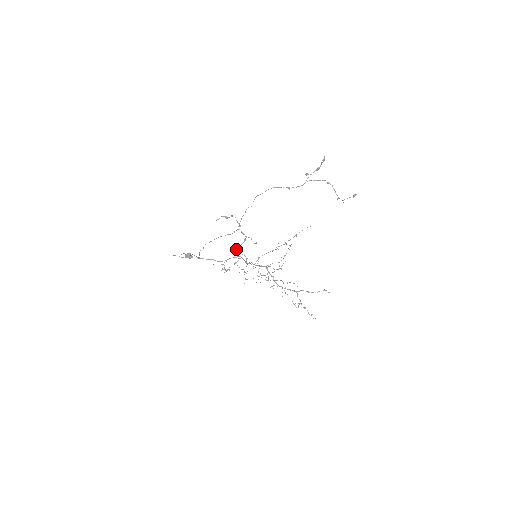
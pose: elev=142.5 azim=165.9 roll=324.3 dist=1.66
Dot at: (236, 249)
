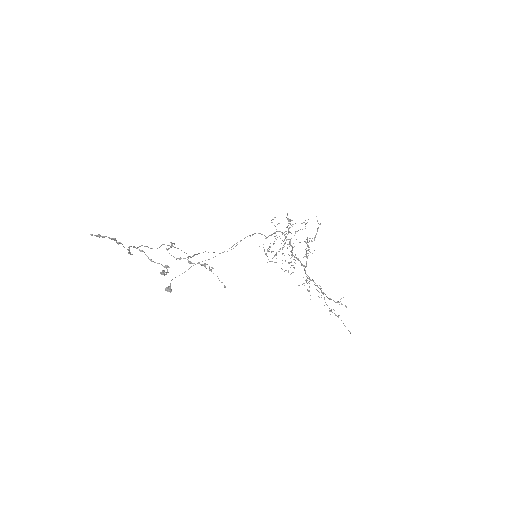
Dot at: (209, 270)
